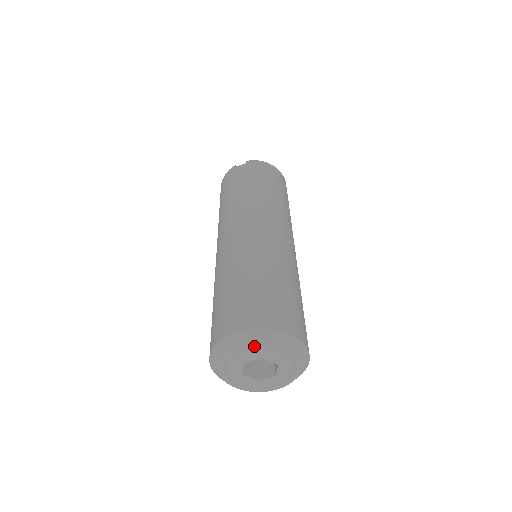
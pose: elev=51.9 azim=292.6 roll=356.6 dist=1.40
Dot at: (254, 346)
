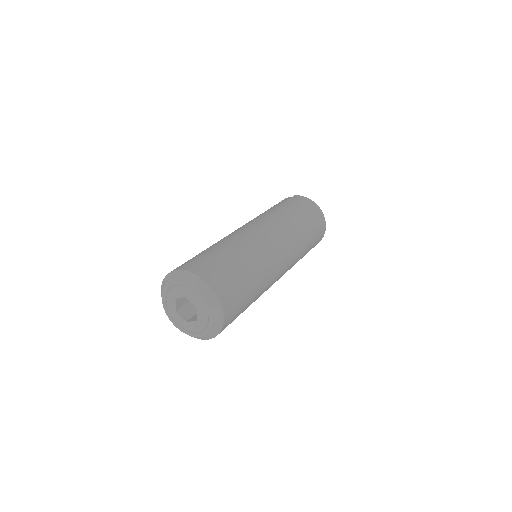
Dot at: (179, 282)
